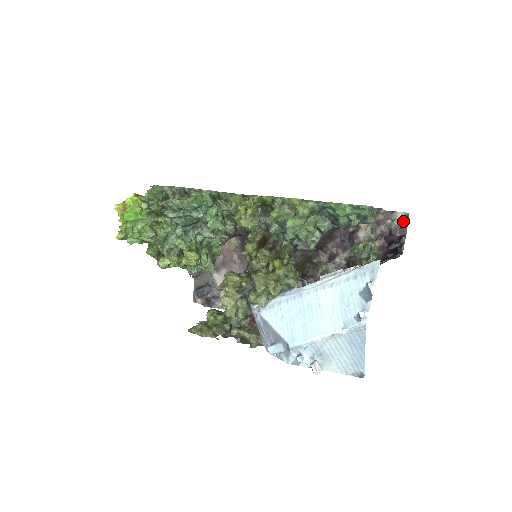
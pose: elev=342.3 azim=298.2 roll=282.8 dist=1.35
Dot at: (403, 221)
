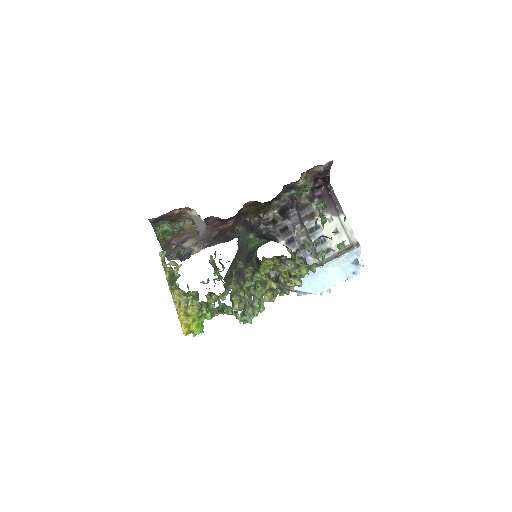
Dot at: (329, 166)
